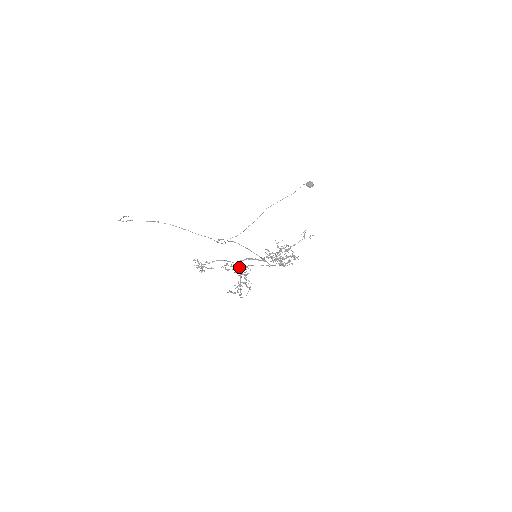
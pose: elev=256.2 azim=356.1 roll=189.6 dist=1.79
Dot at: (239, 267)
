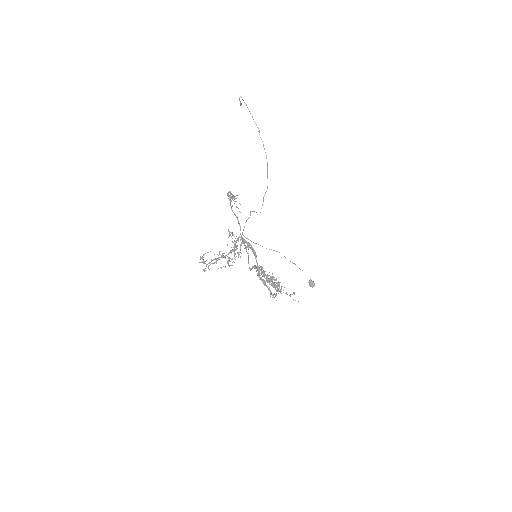
Dot at: occluded
